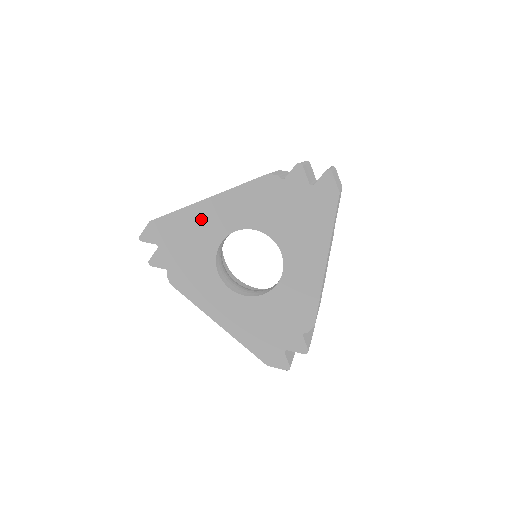
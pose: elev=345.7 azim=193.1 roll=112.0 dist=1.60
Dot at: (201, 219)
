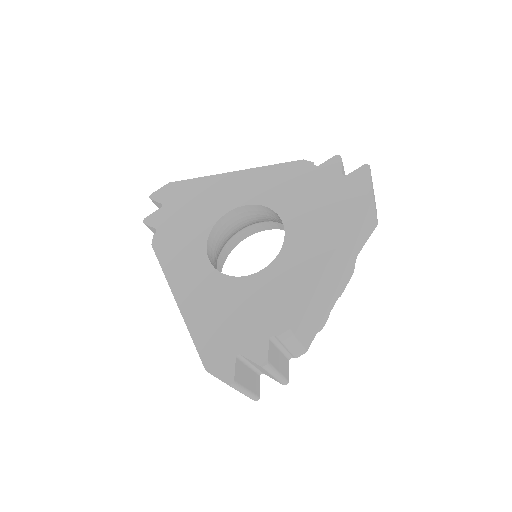
Dot at: (218, 188)
